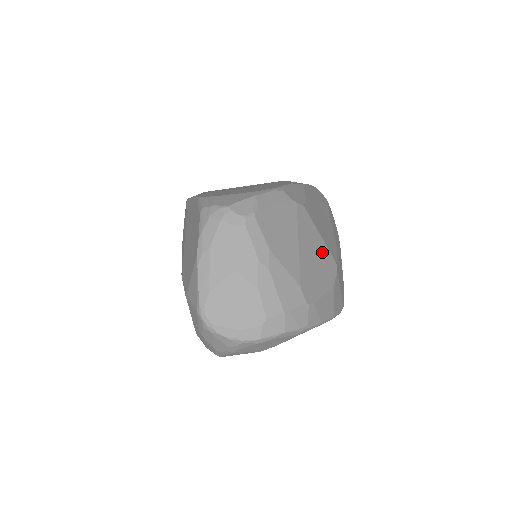
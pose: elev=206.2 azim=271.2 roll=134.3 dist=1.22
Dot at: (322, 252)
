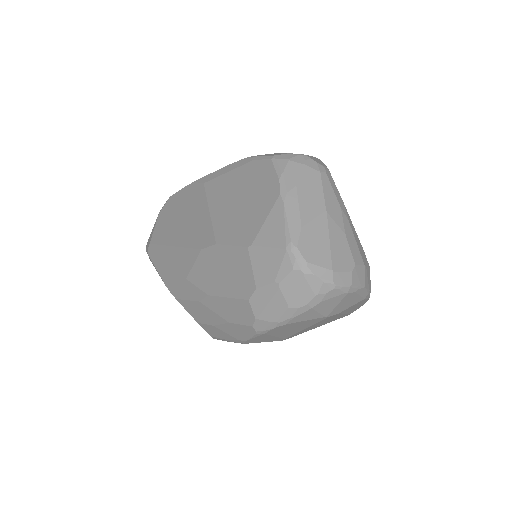
Dot at: occluded
